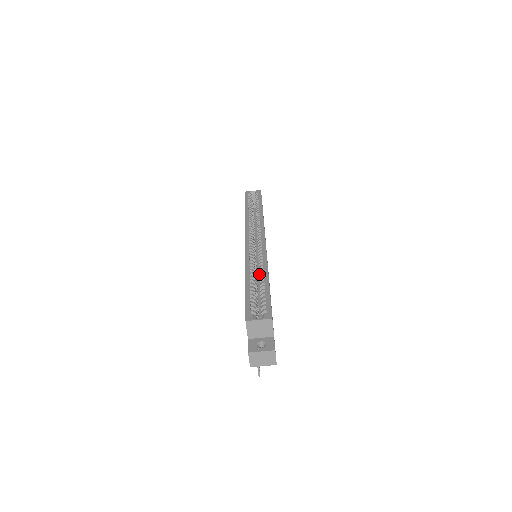
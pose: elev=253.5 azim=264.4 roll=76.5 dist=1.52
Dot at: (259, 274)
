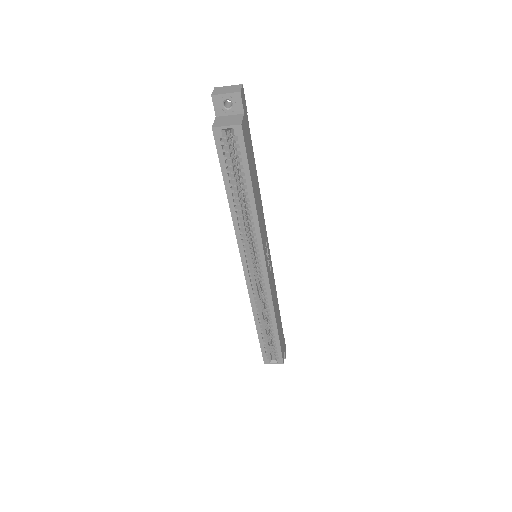
Dot at: occluded
